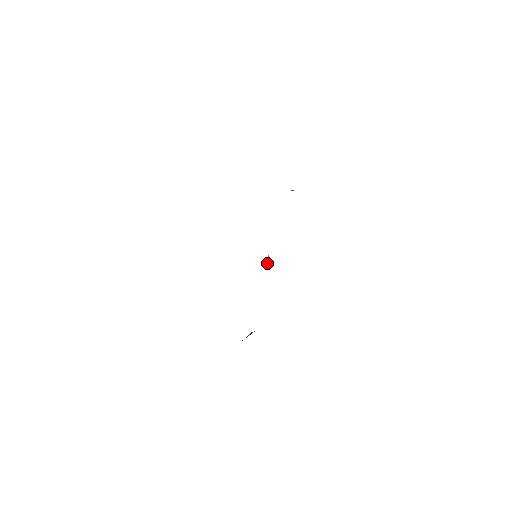
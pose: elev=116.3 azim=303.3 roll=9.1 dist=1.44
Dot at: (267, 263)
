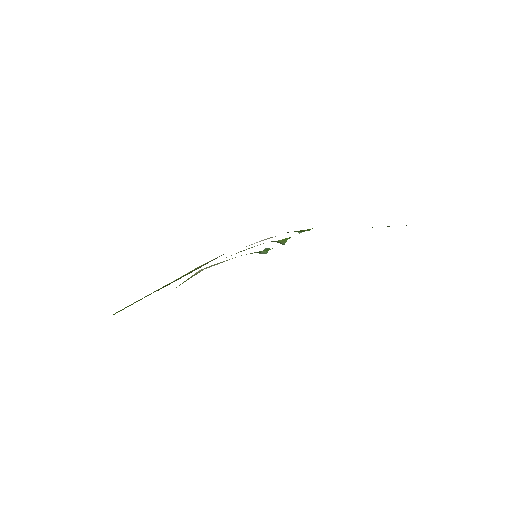
Dot at: (264, 249)
